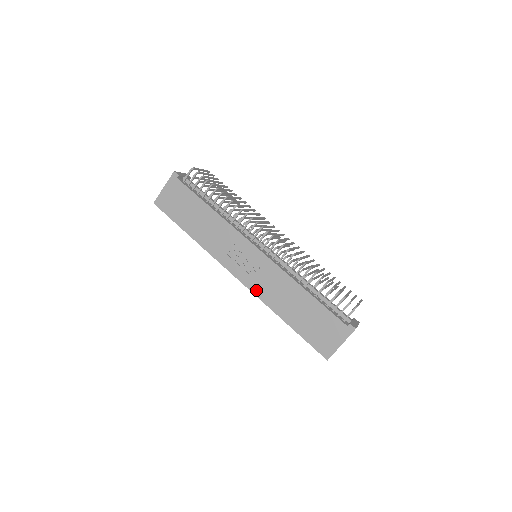
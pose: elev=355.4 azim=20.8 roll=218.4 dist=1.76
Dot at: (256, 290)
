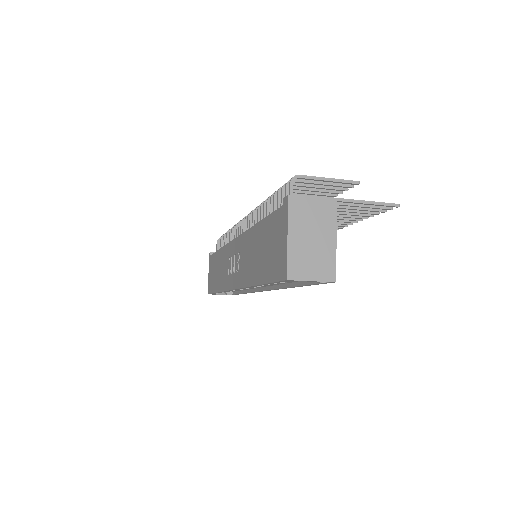
Dot at: (241, 281)
